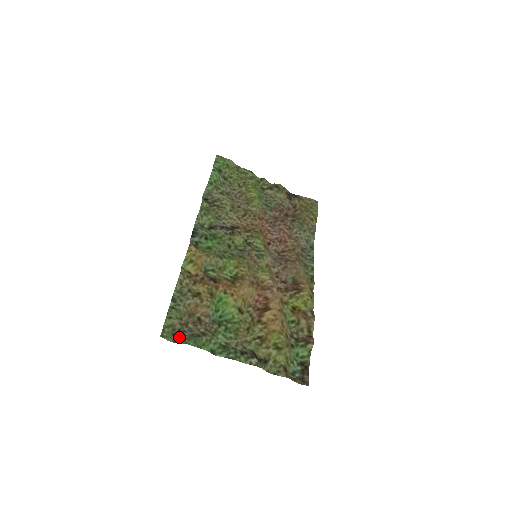
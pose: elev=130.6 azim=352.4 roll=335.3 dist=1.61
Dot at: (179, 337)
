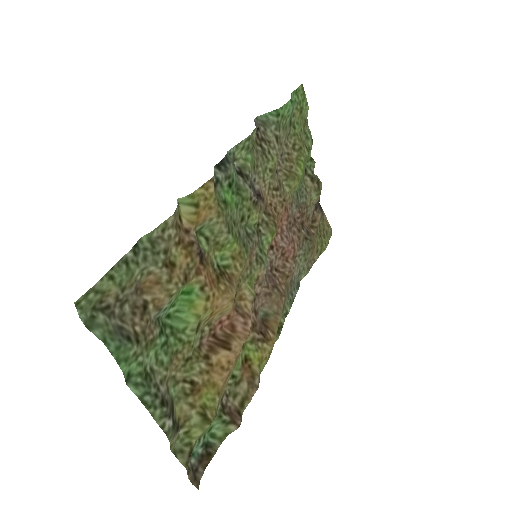
Dot at: (100, 320)
